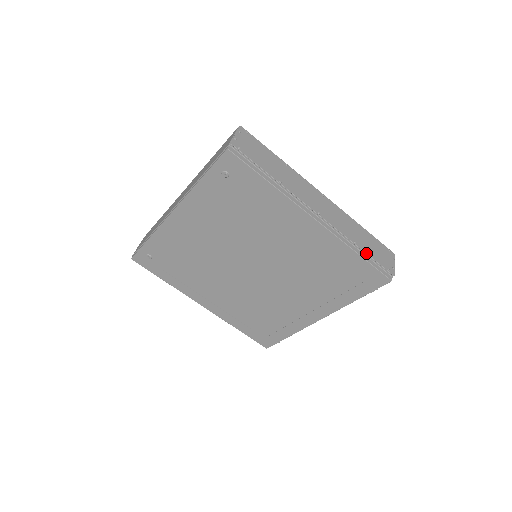
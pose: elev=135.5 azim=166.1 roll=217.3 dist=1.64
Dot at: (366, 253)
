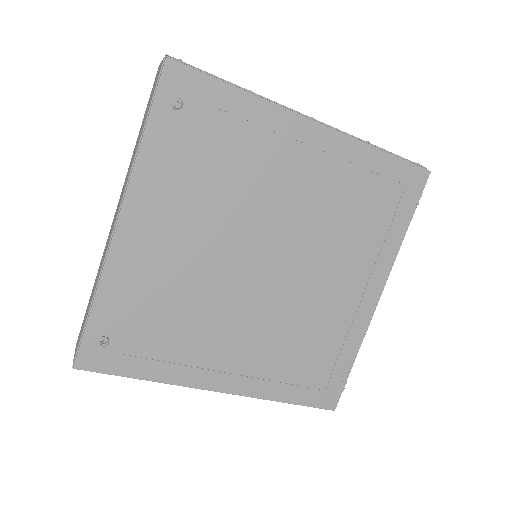
Dot at: (386, 150)
